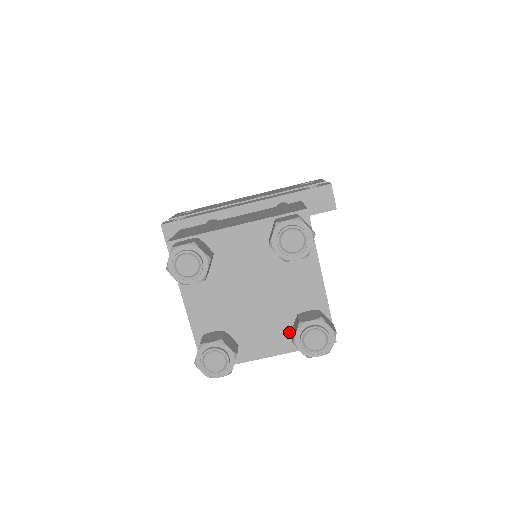
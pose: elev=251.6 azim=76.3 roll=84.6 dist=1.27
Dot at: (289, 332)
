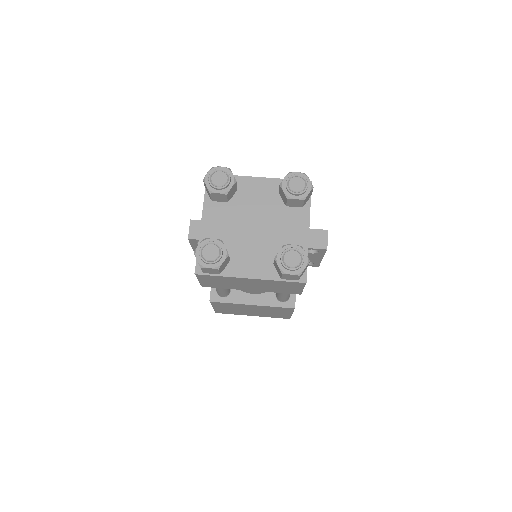
Dot at: (272, 263)
